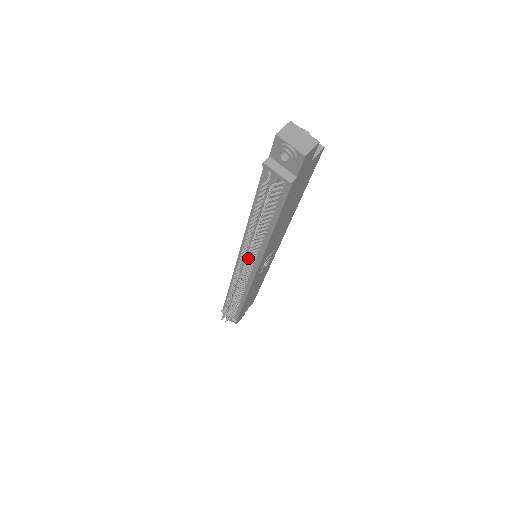
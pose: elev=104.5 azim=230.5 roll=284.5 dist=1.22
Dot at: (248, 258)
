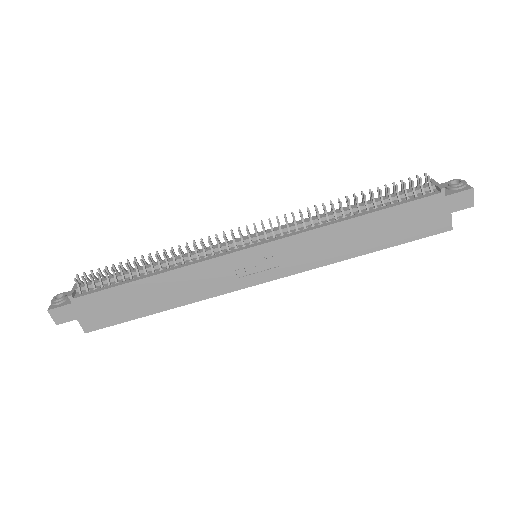
Dot at: occluded
